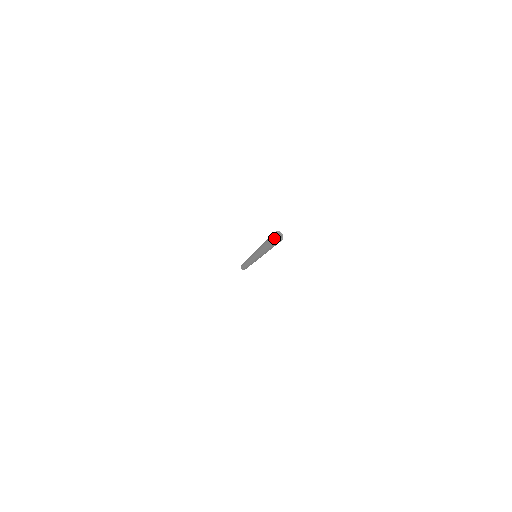
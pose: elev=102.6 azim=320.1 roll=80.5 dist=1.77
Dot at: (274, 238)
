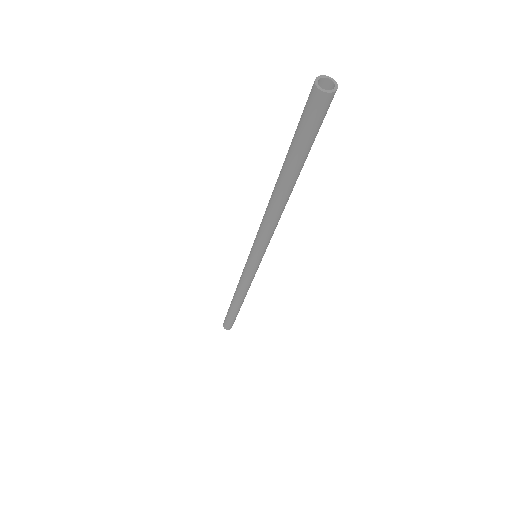
Dot at: occluded
